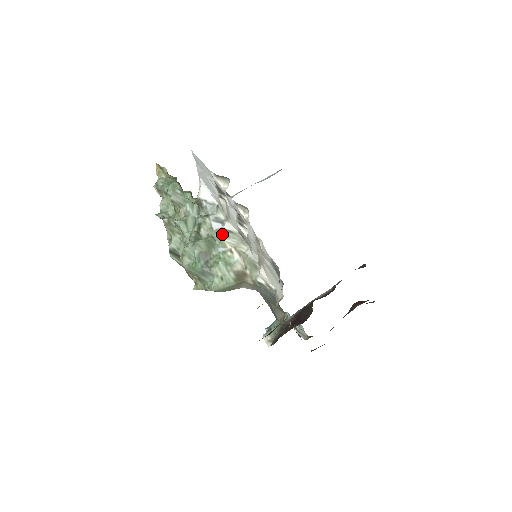
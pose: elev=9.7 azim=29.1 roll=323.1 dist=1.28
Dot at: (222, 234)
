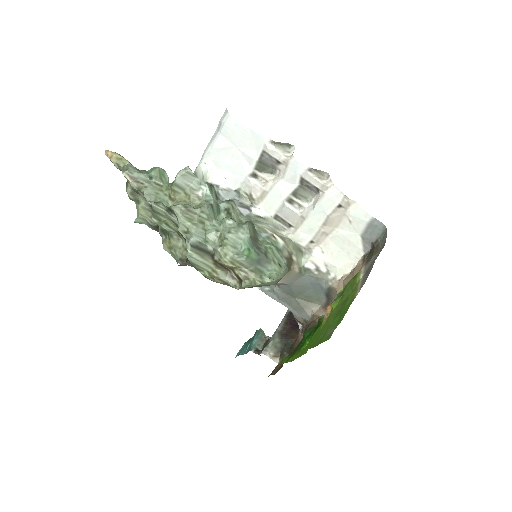
Dot at: (254, 220)
